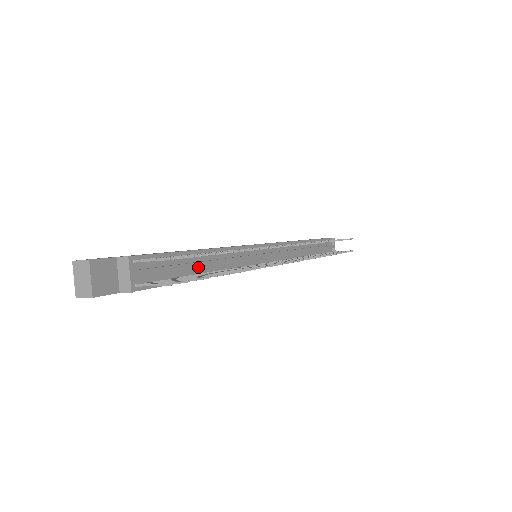
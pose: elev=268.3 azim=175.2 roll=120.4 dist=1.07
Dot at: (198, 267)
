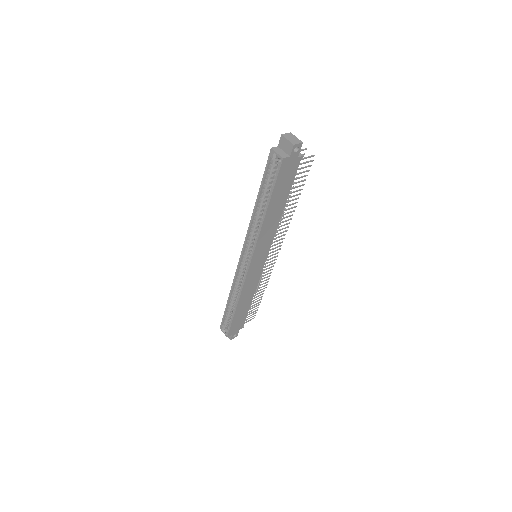
Dot at: occluded
